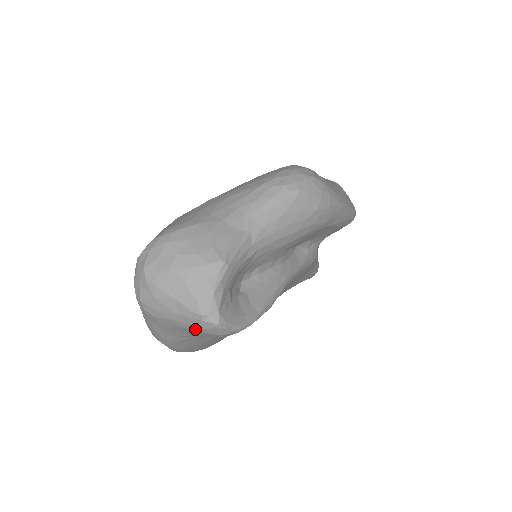
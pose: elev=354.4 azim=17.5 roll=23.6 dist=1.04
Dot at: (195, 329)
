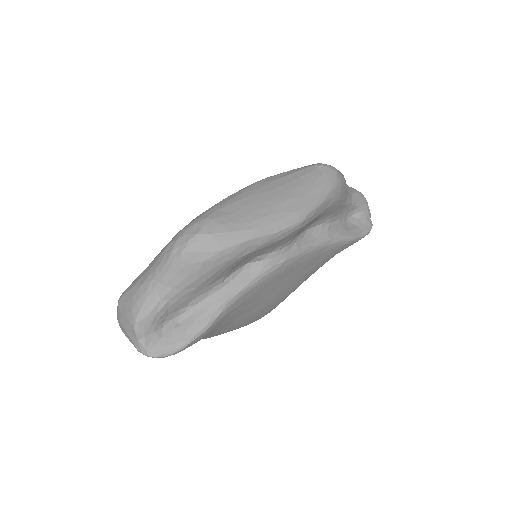
Dot at: occluded
